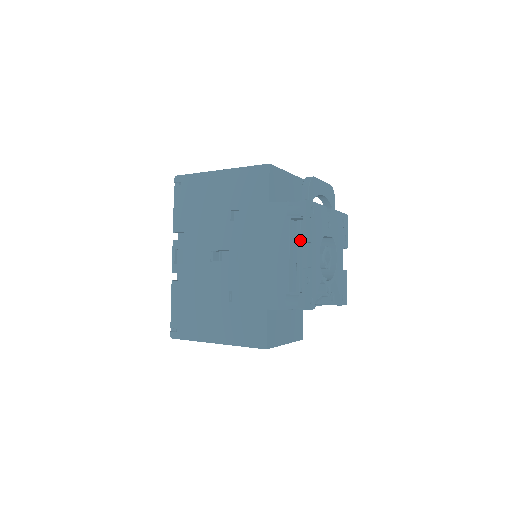
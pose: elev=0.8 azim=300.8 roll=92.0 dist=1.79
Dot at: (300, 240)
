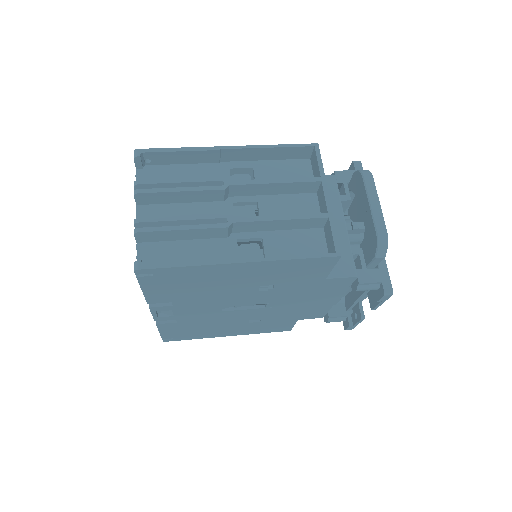
Dot at: occluded
